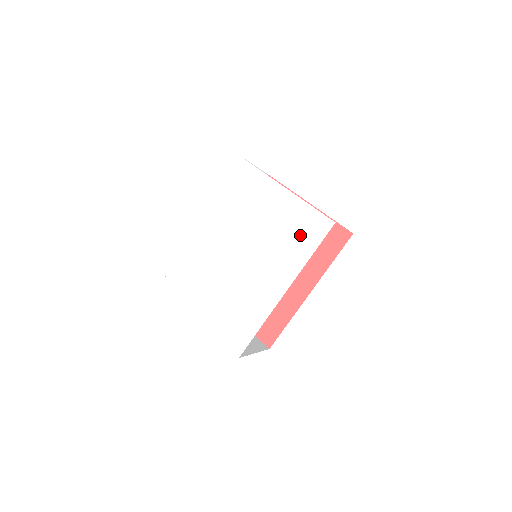
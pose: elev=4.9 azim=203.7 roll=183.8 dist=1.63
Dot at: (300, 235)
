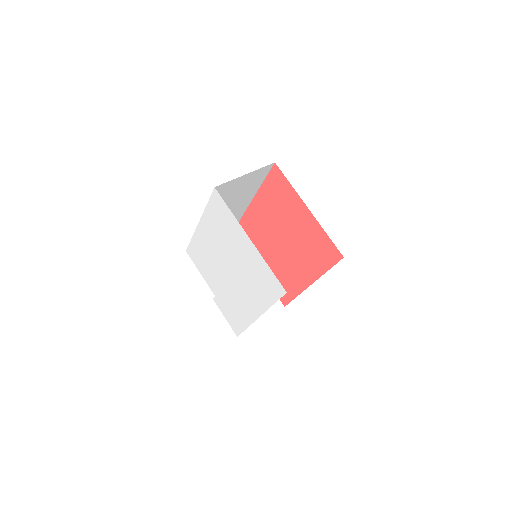
Dot at: (264, 285)
